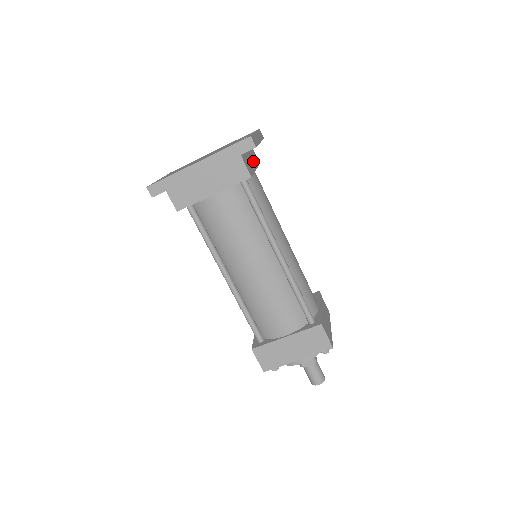
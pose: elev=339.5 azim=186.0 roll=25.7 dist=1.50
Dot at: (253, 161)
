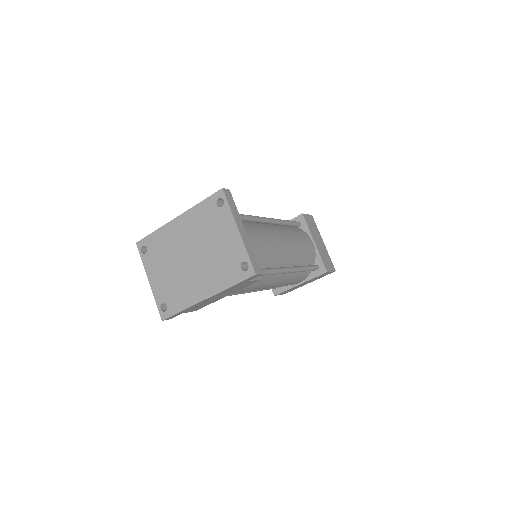
Dot at: occluded
